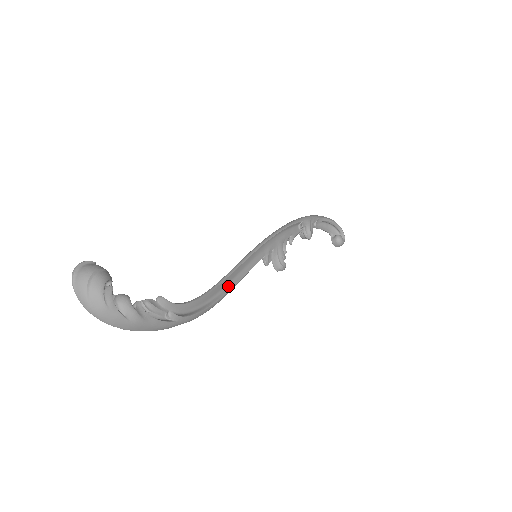
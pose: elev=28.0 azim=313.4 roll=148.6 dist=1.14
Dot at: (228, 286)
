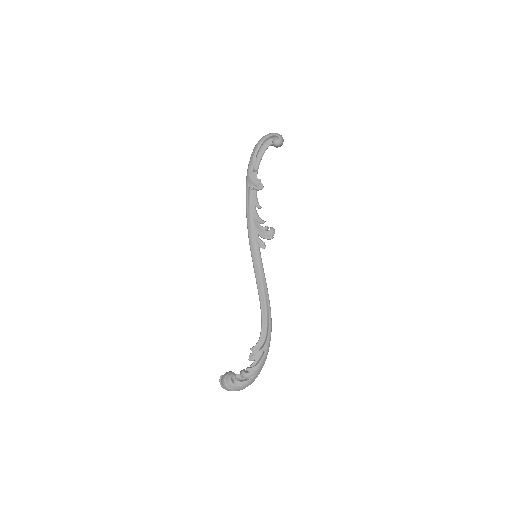
Dot at: (265, 294)
